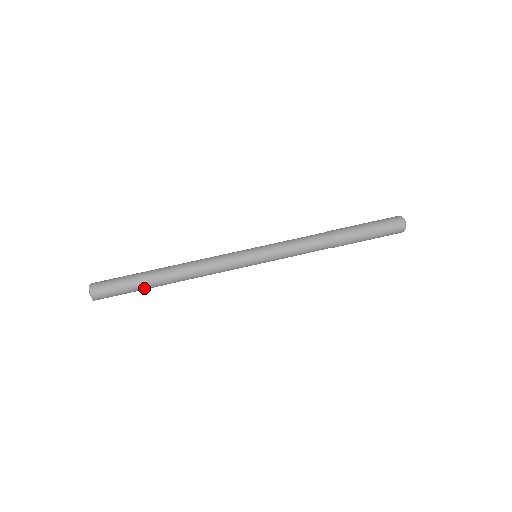
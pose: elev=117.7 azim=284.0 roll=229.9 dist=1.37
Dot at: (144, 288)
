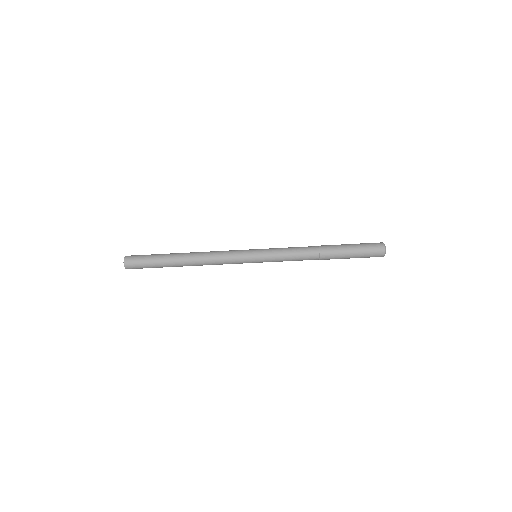
Dot at: occluded
